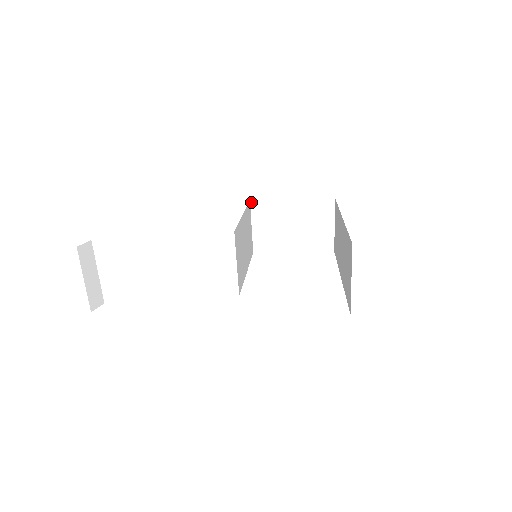
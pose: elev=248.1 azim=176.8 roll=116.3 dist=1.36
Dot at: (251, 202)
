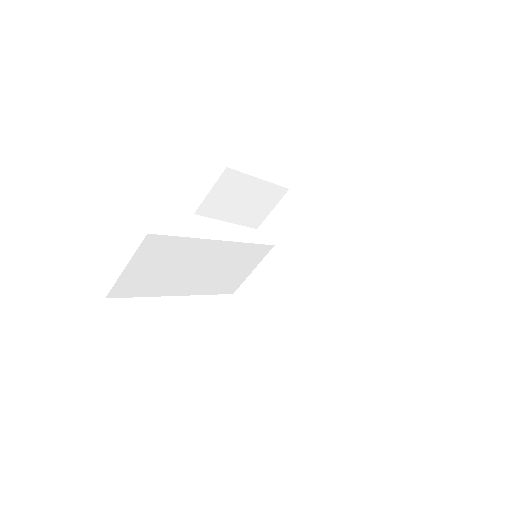
Dot at: (226, 169)
